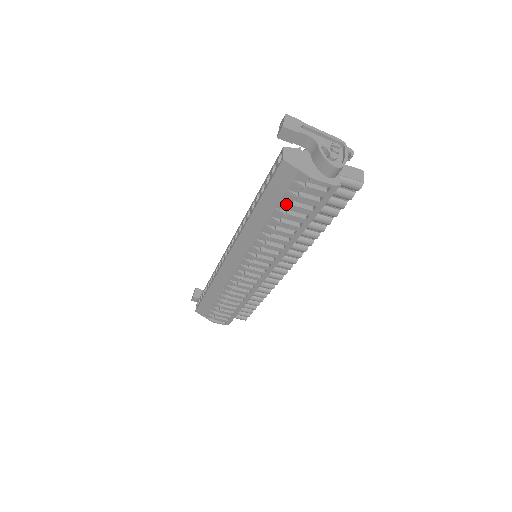
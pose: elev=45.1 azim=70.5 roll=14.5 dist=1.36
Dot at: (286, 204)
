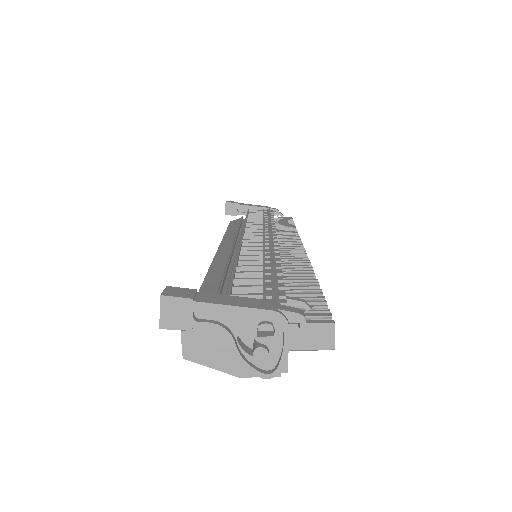
Dot at: occluded
